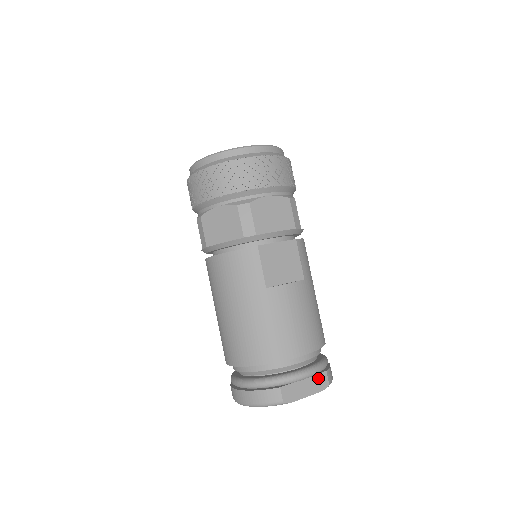
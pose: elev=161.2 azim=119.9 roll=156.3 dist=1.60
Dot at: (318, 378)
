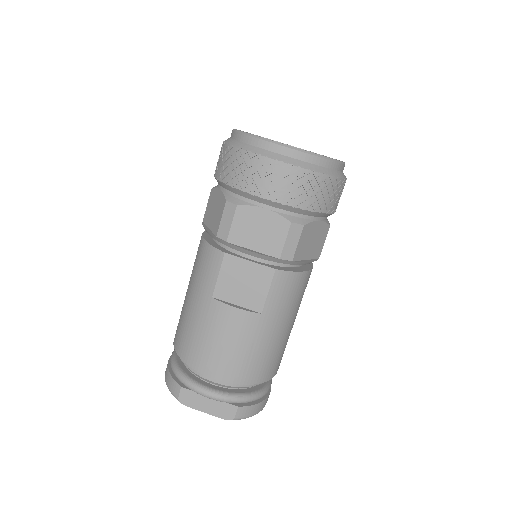
Dot at: (225, 406)
